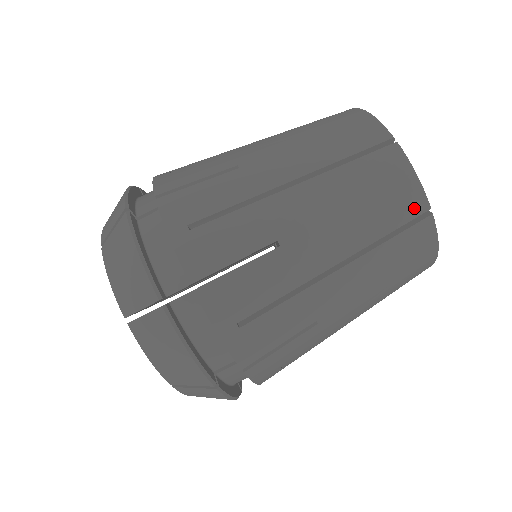
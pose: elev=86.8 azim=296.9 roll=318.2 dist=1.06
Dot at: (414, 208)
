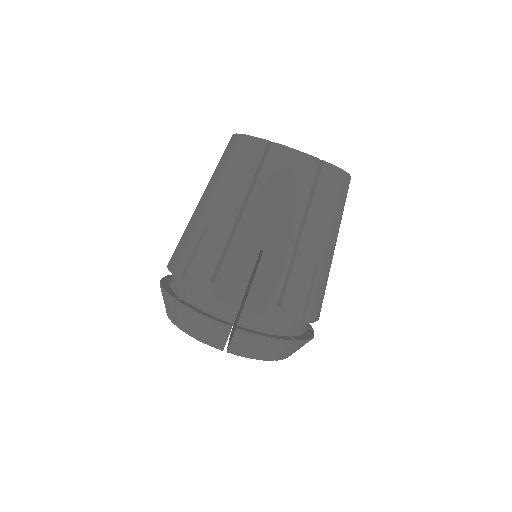
Dot at: (311, 168)
